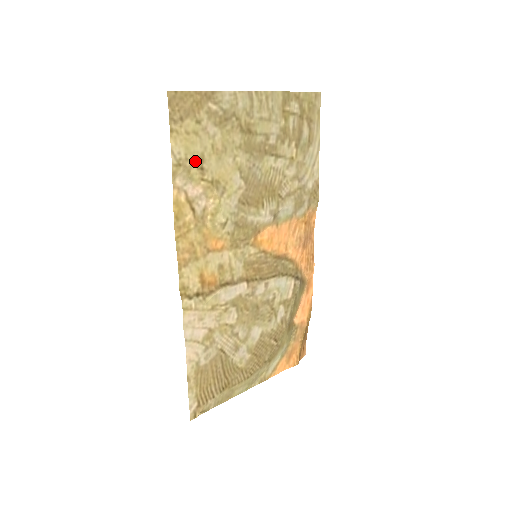
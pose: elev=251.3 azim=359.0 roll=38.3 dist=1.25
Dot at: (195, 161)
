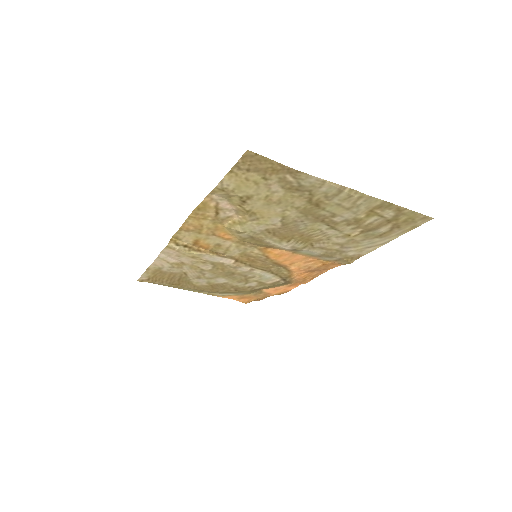
Dot at: (241, 195)
